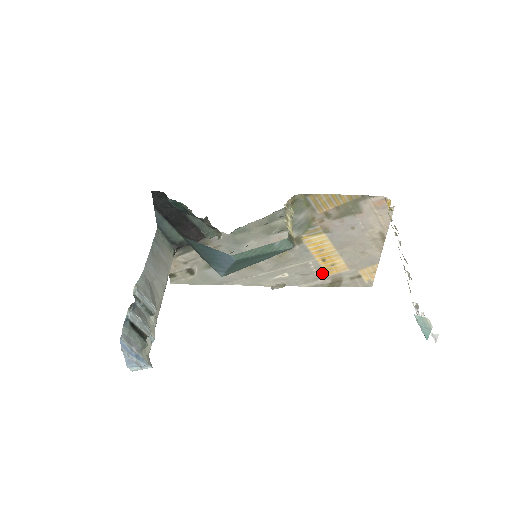
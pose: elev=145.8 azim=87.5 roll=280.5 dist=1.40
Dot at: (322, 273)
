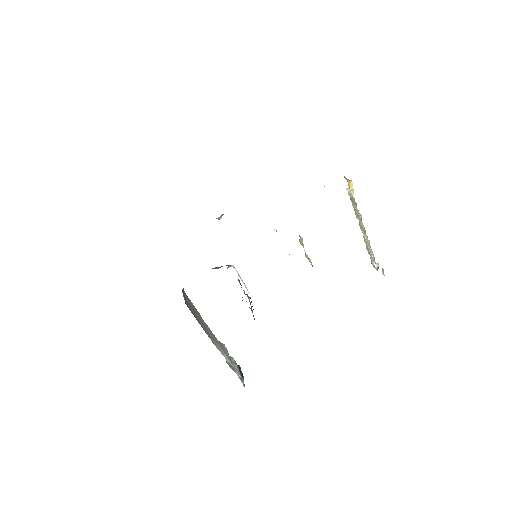
Dot at: occluded
